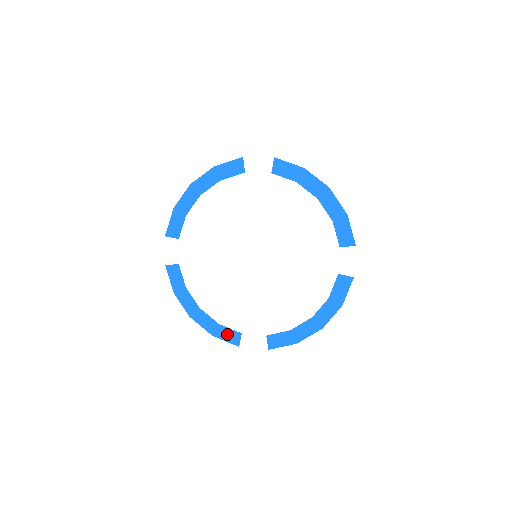
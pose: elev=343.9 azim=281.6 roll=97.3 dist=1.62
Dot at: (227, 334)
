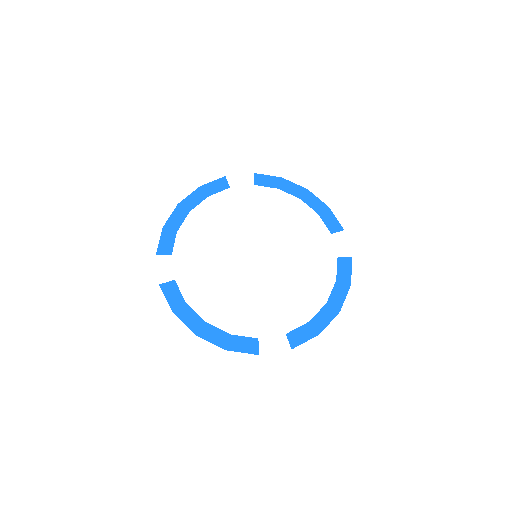
Dot at: (242, 344)
